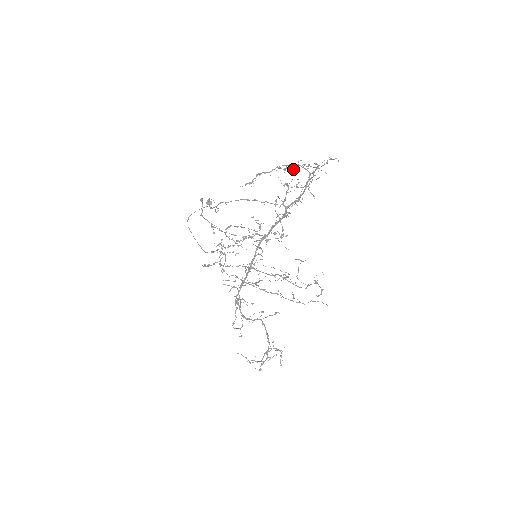
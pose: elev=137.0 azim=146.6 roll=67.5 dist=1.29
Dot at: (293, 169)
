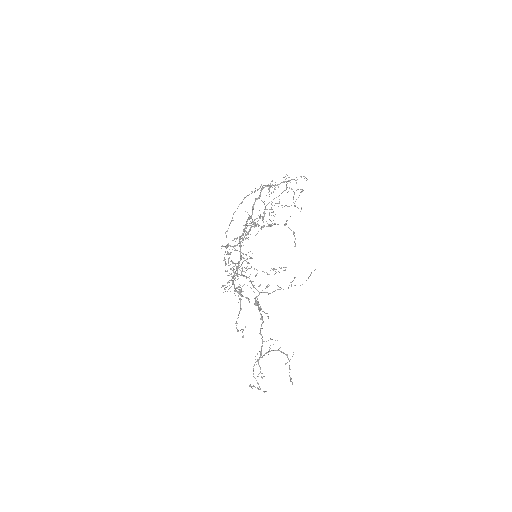
Dot at: occluded
